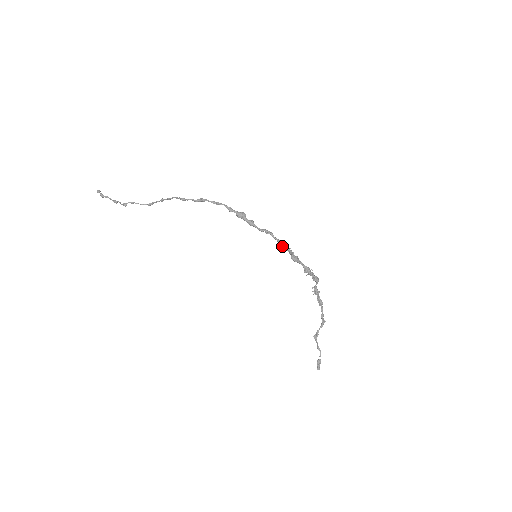
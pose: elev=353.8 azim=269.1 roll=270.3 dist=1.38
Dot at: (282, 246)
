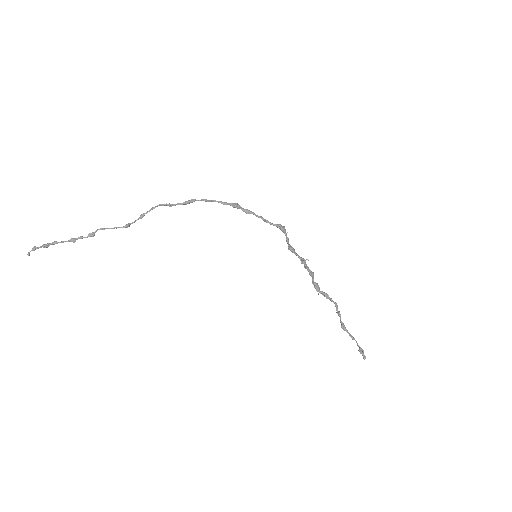
Dot at: (282, 228)
